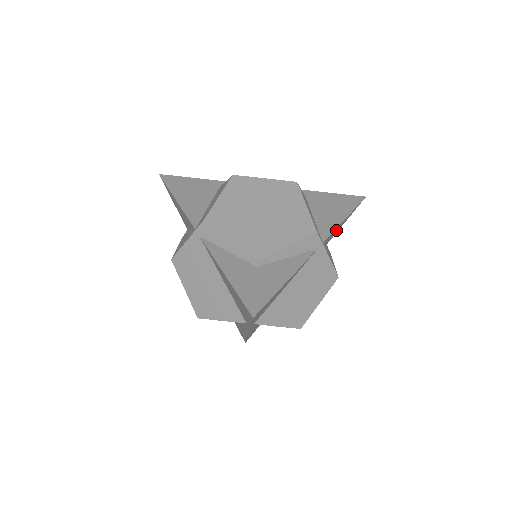
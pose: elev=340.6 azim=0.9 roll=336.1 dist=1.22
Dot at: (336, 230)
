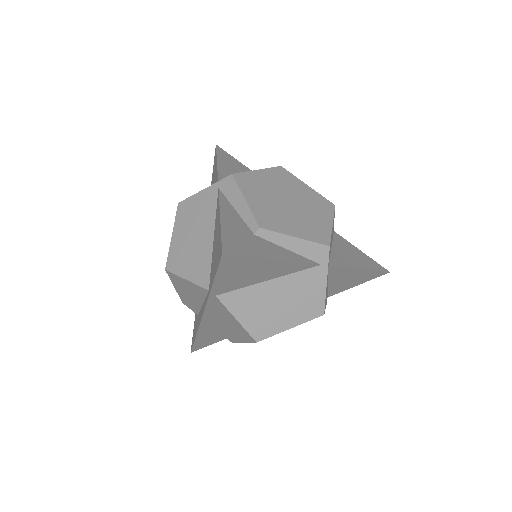
Dot at: (346, 278)
